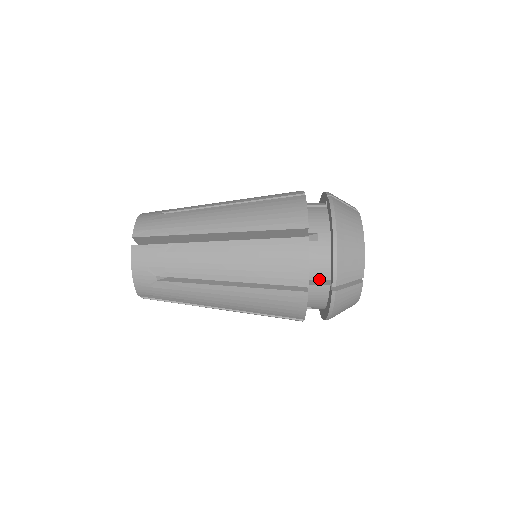
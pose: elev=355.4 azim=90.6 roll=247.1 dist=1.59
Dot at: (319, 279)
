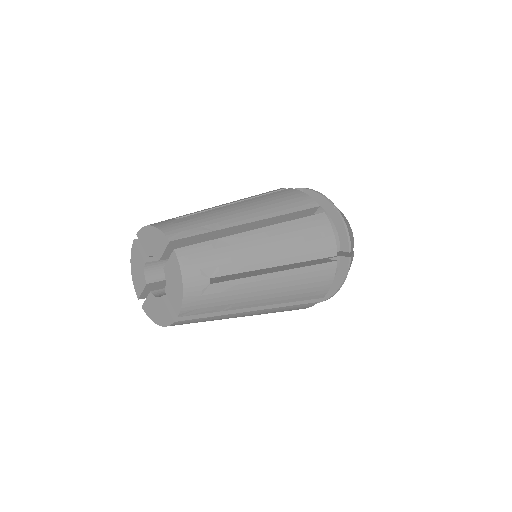
Dot at: occluded
